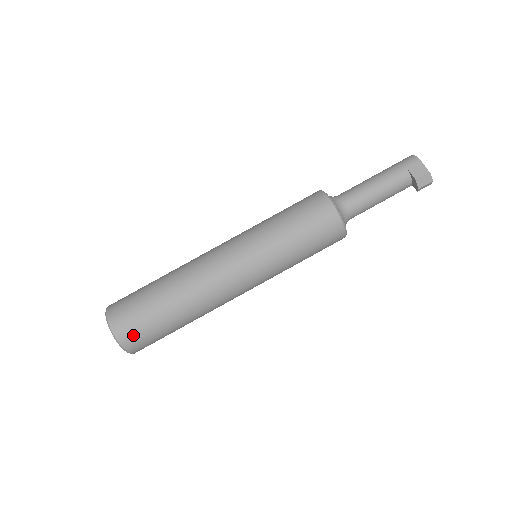
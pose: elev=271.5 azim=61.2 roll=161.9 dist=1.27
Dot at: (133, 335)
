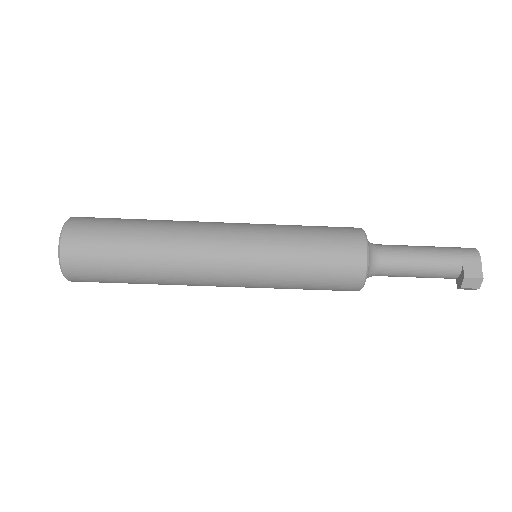
Dot at: (80, 265)
